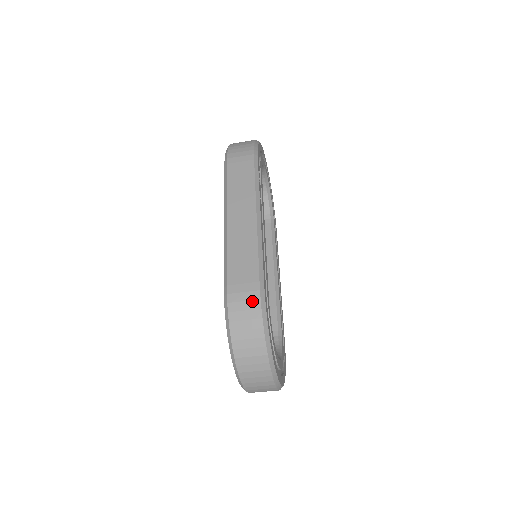
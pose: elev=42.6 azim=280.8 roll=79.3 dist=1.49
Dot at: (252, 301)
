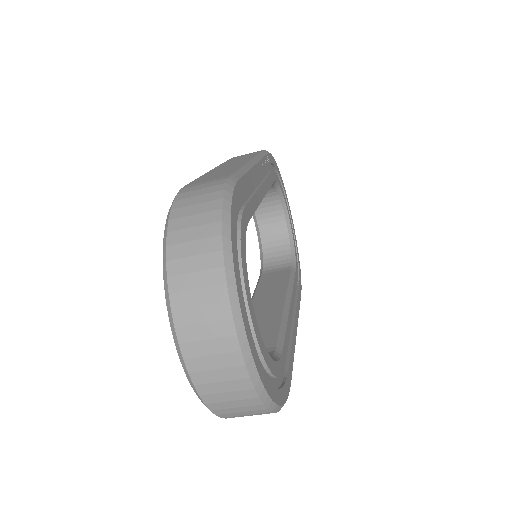
Dot at: (213, 186)
